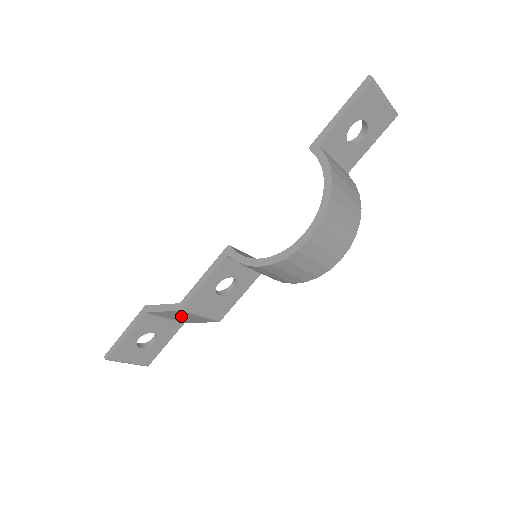
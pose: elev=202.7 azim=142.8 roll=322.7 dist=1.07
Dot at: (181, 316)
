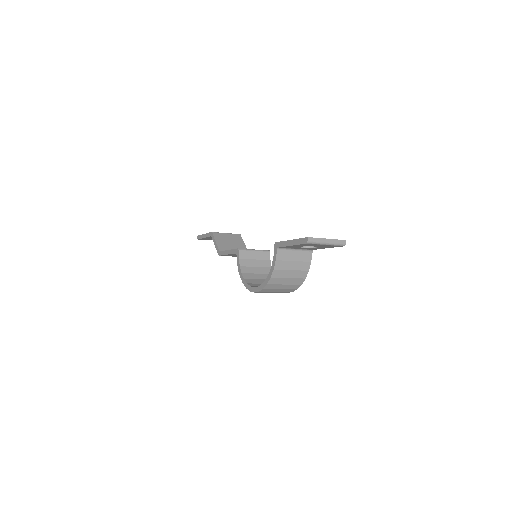
Dot at: occluded
